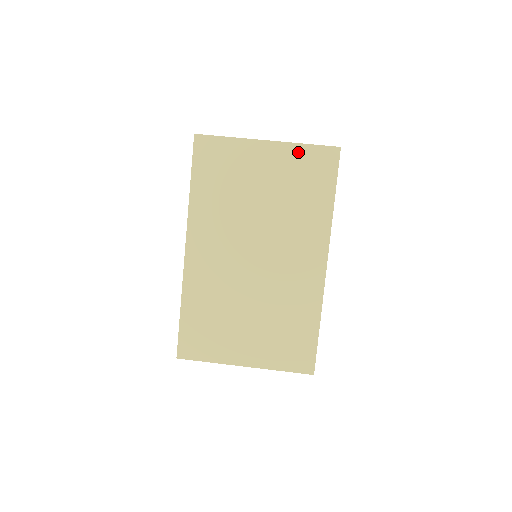
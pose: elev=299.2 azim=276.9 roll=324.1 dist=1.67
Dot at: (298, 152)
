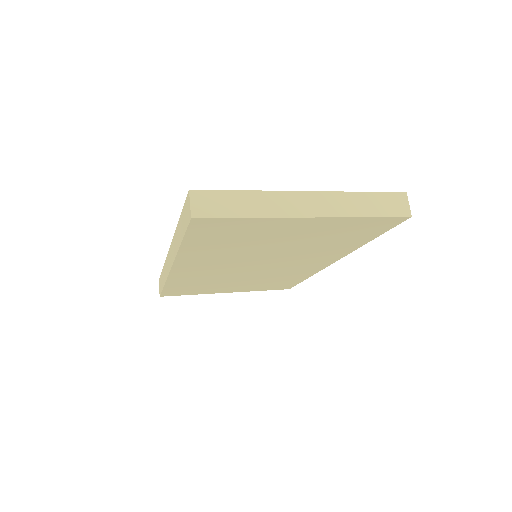
Dot at: occluded
